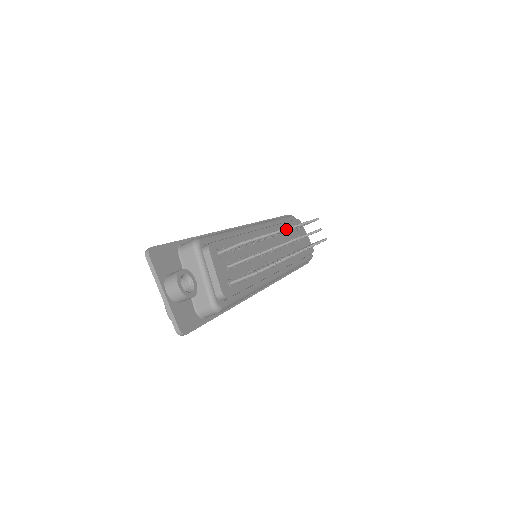
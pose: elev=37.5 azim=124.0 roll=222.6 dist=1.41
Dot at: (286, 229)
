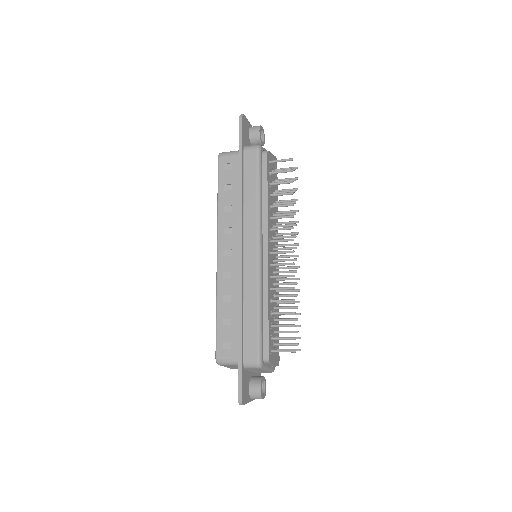
Dot at: occluded
